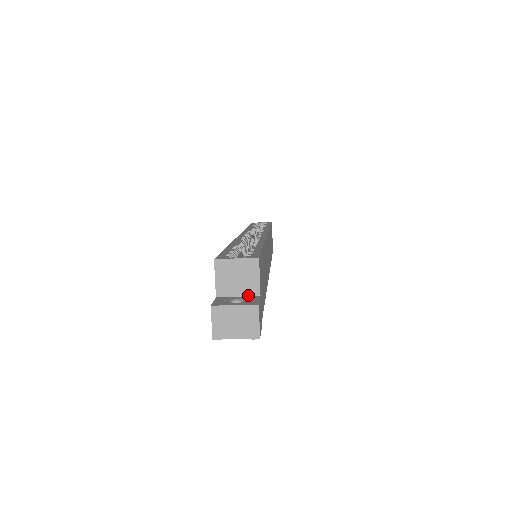
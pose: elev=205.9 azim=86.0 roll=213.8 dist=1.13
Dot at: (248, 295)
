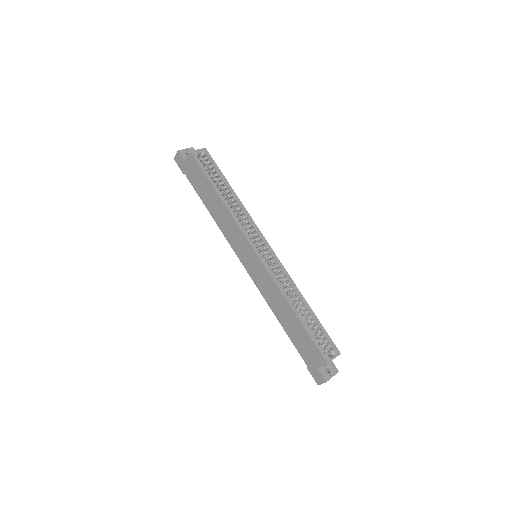
Dot at: occluded
